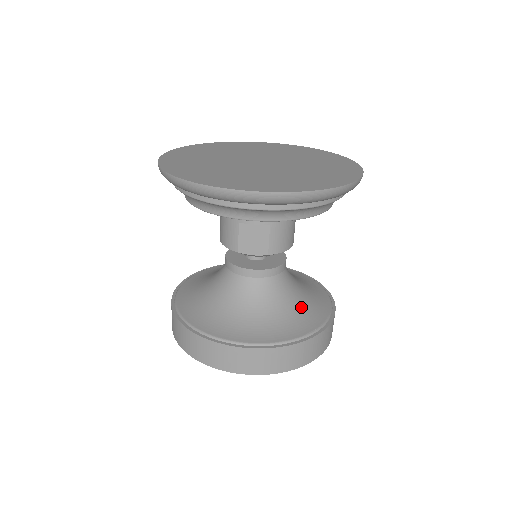
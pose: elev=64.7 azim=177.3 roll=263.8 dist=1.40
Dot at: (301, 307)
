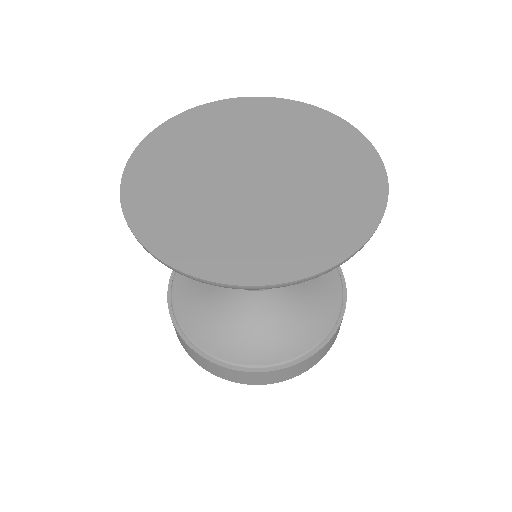
Dot at: (266, 334)
